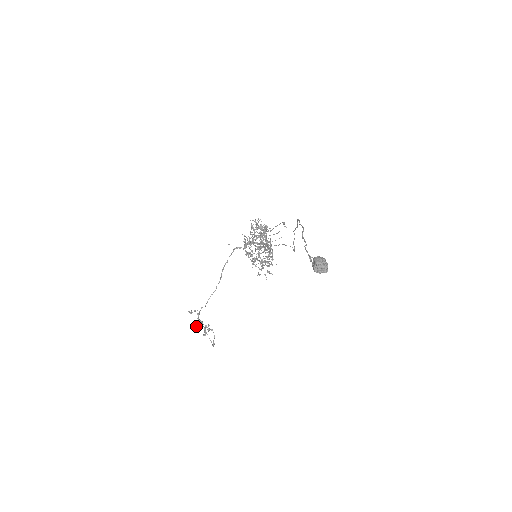
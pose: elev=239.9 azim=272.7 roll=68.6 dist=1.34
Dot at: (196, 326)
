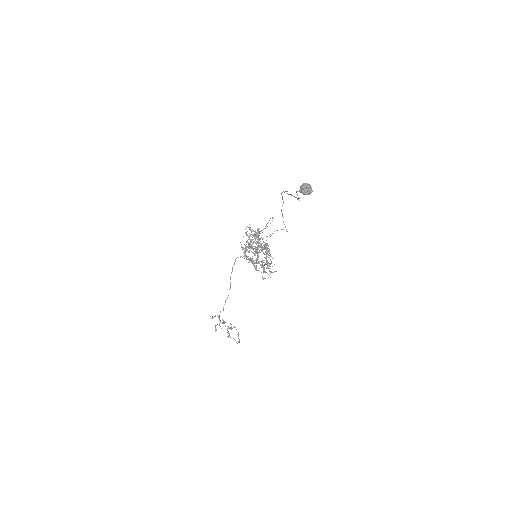
Dot at: occluded
